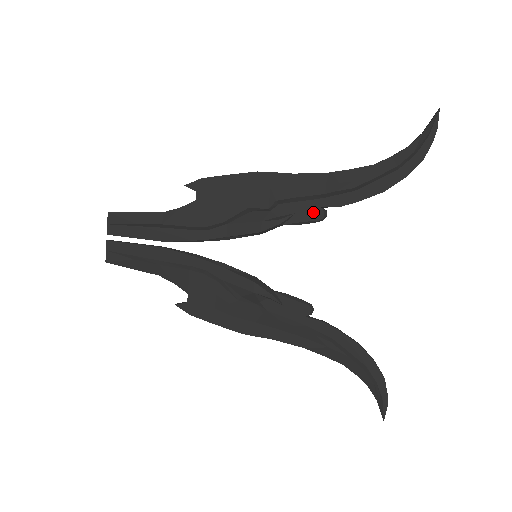
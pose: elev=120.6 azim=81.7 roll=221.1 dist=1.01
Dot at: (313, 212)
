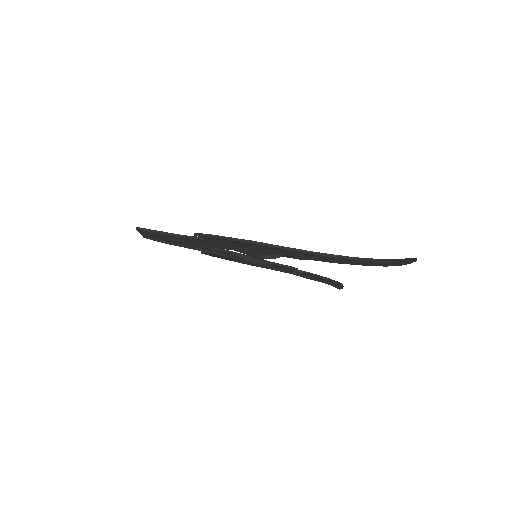
Dot at: (299, 258)
